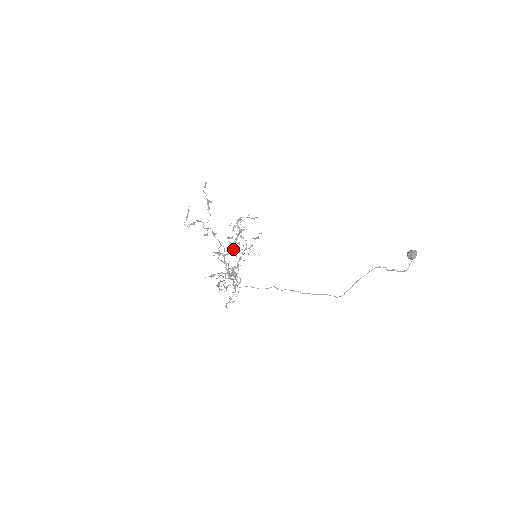
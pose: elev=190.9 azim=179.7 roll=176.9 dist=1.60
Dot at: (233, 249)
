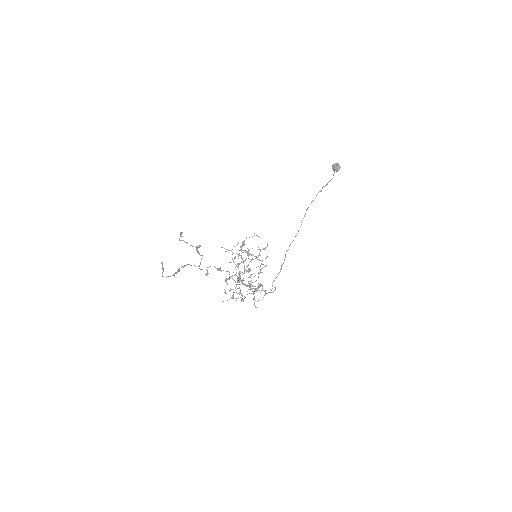
Dot at: (249, 270)
